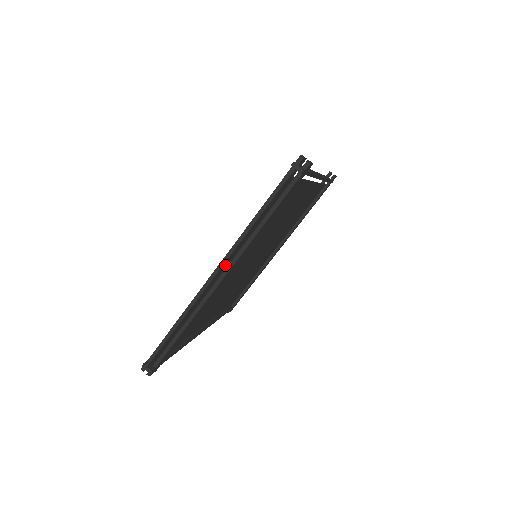
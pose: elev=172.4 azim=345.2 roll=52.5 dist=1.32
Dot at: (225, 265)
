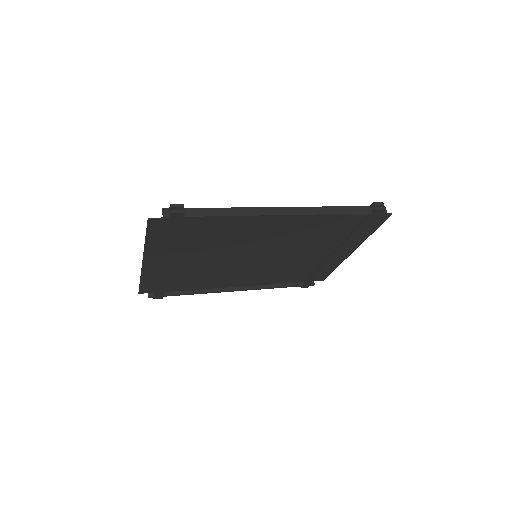
Dot at: (152, 257)
